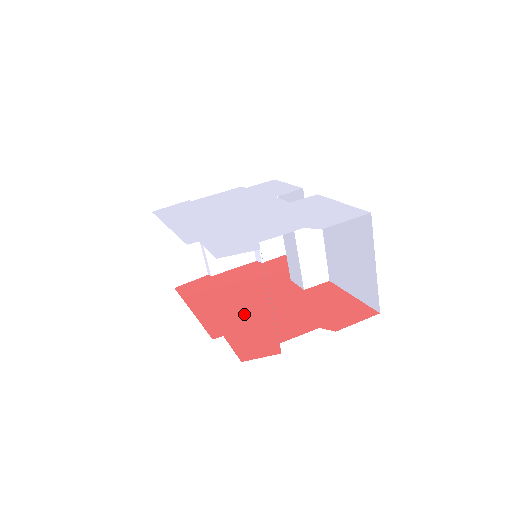
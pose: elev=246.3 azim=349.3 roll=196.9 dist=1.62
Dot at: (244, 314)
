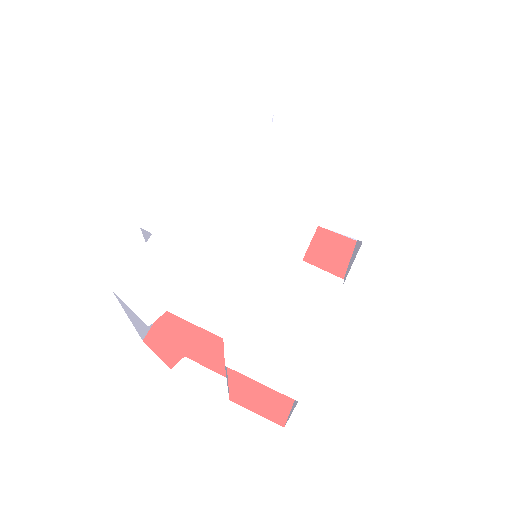
Dot at: occluded
